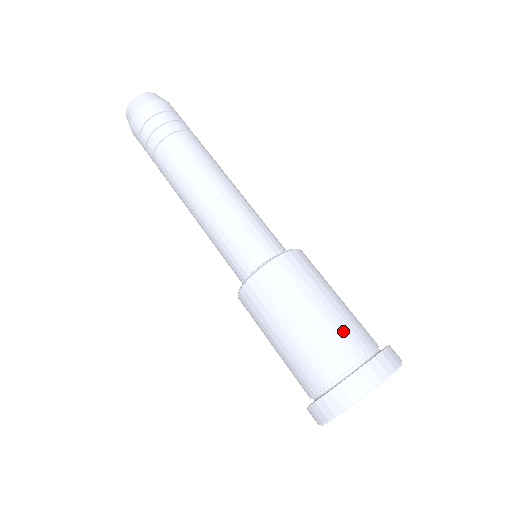
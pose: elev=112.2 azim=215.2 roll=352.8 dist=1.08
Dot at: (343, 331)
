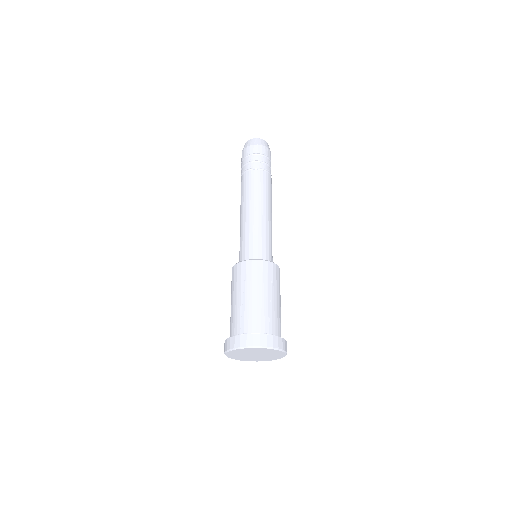
Dot at: (263, 314)
